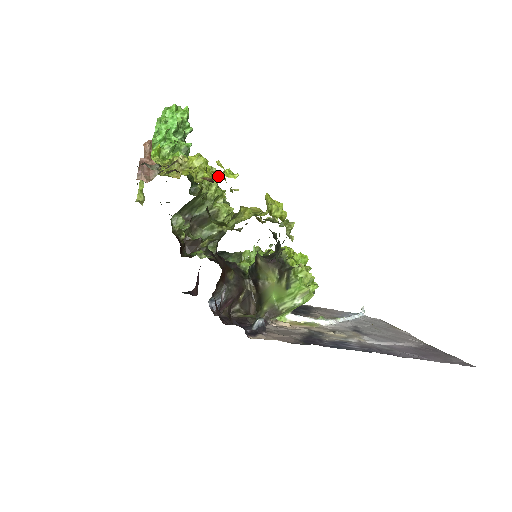
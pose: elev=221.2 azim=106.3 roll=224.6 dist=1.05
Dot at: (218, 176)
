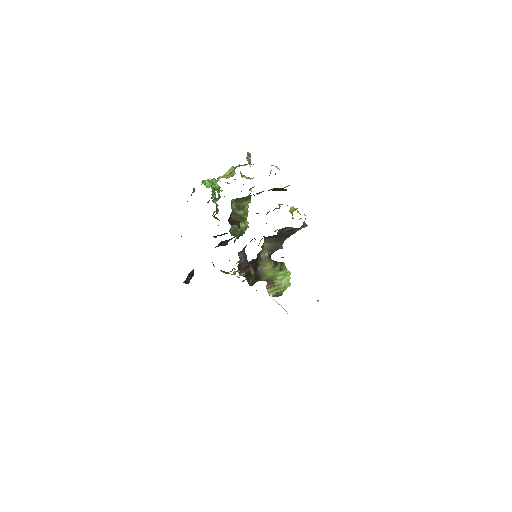
Dot at: occluded
